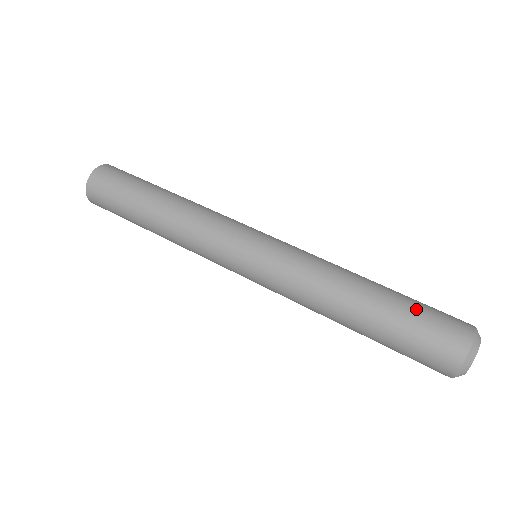
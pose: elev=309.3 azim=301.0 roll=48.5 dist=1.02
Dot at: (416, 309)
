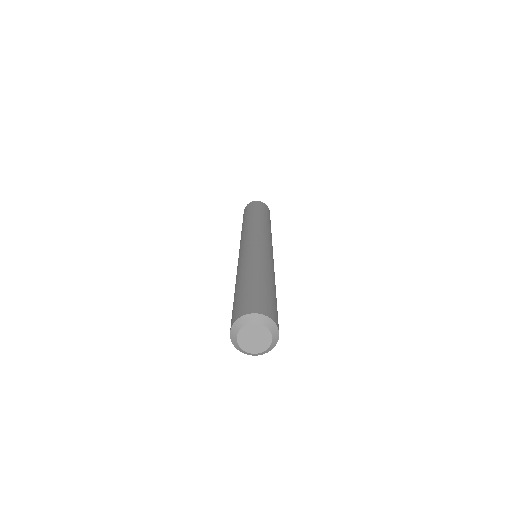
Dot at: (272, 297)
